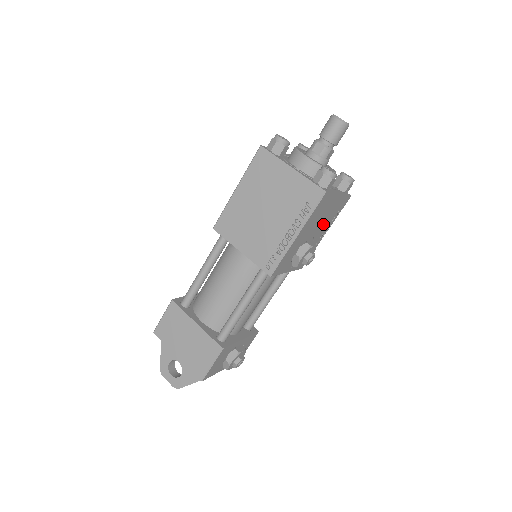
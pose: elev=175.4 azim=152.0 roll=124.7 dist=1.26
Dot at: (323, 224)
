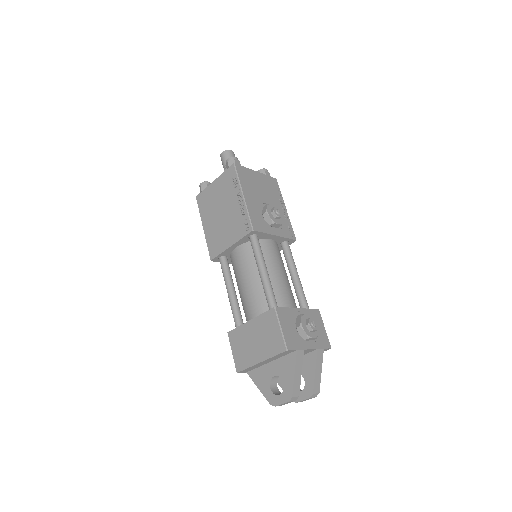
Dot at: (269, 196)
